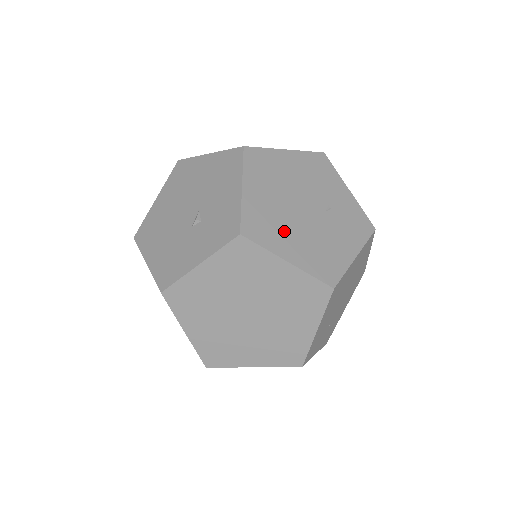
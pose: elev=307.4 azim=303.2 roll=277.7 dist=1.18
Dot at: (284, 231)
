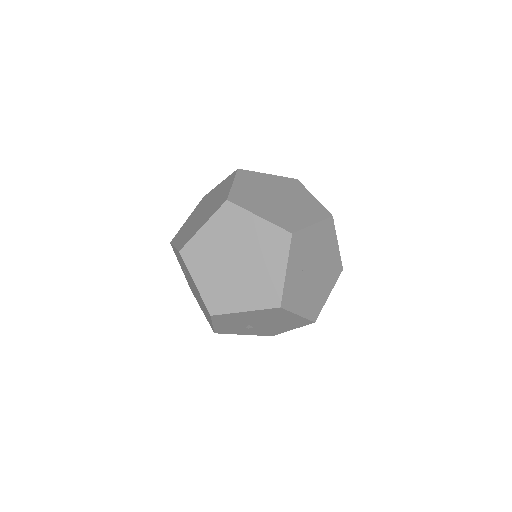
Dot at: occluded
